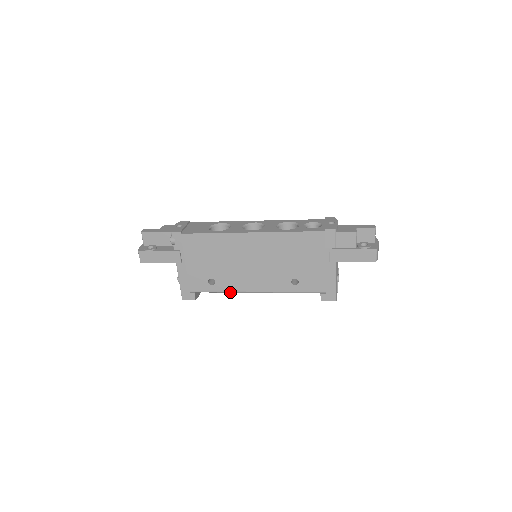
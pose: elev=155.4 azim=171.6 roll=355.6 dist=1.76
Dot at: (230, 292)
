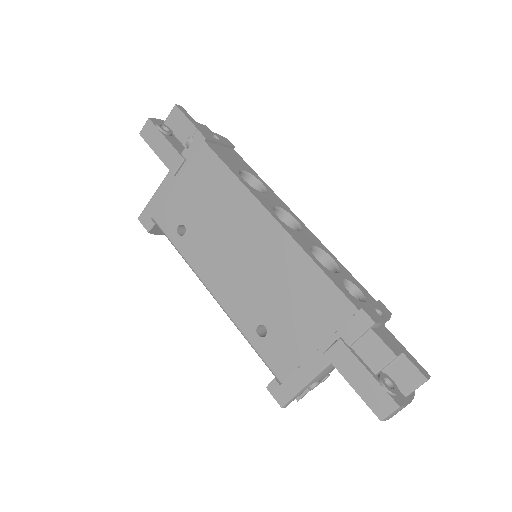
Dot at: (187, 263)
